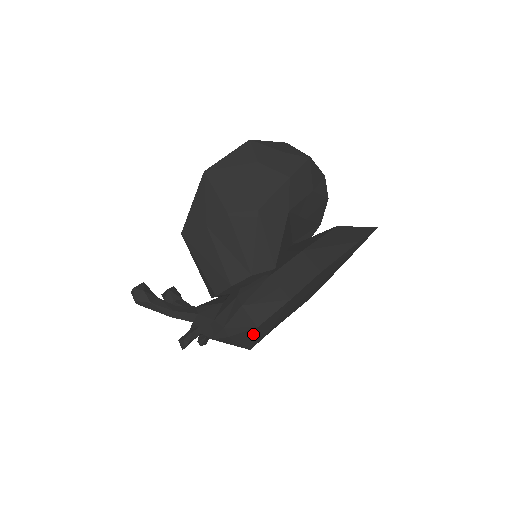
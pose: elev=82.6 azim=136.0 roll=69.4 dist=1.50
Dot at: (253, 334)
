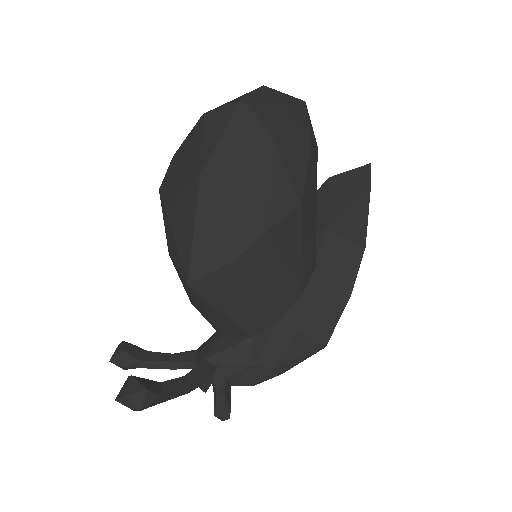
Dot at: occluded
